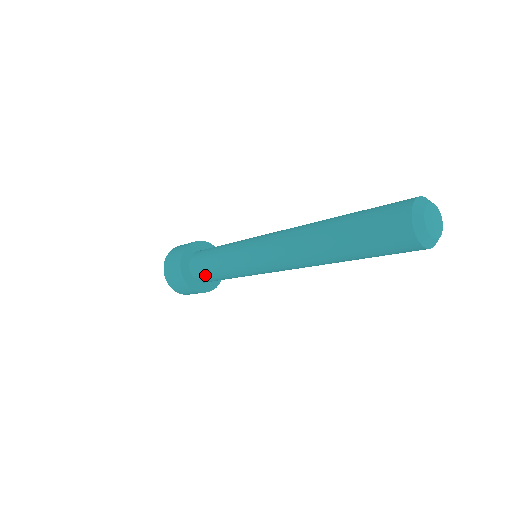
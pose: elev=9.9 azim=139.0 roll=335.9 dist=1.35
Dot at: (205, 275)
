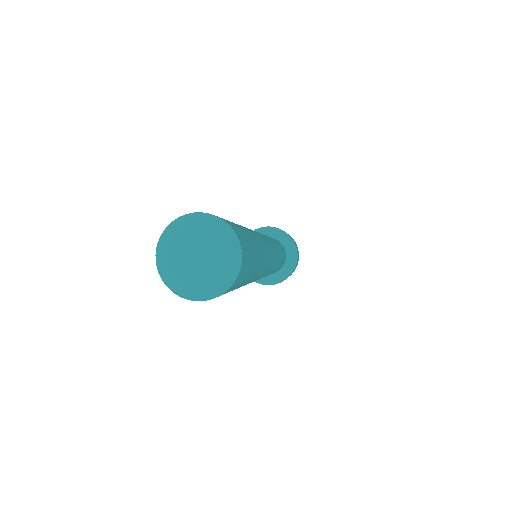
Dot at: occluded
